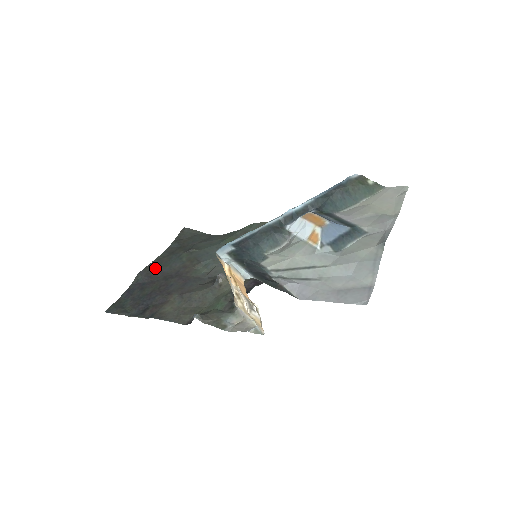
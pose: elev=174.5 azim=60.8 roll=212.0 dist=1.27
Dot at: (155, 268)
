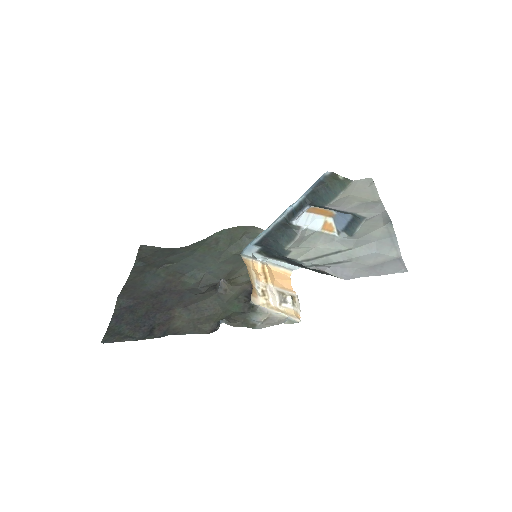
Dot at: (133, 289)
